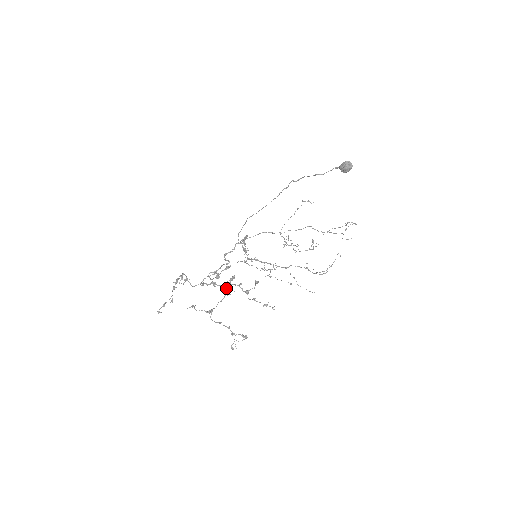
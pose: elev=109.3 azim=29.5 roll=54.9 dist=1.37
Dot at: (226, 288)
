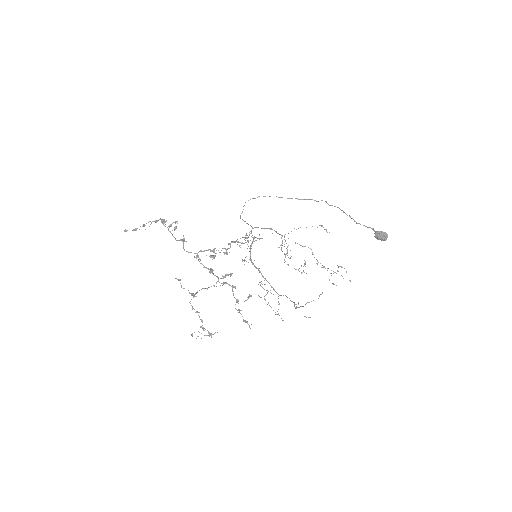
Dot at: (219, 282)
